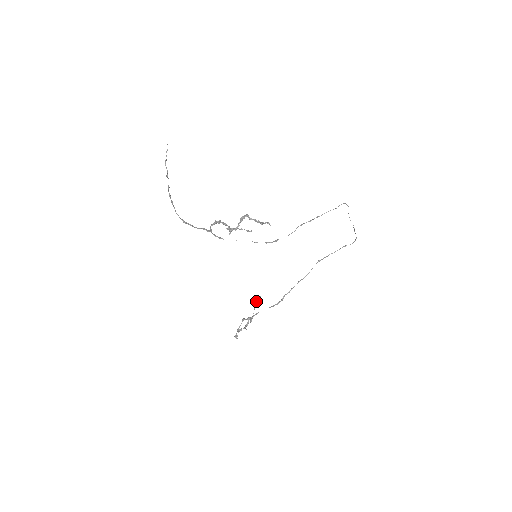
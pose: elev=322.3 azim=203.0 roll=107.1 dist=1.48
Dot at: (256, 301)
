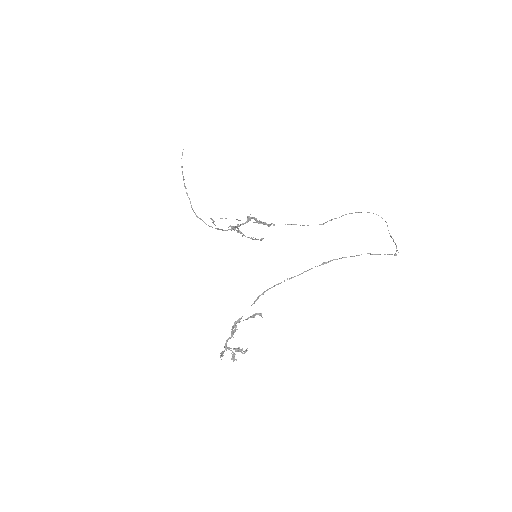
Dot at: (253, 315)
